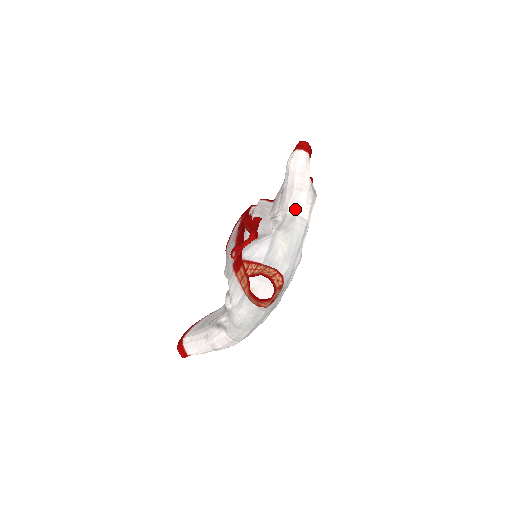
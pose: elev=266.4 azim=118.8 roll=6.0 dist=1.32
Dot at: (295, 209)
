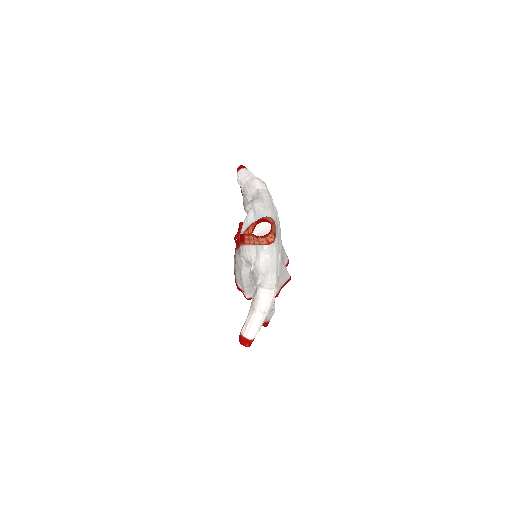
Dot at: (256, 188)
